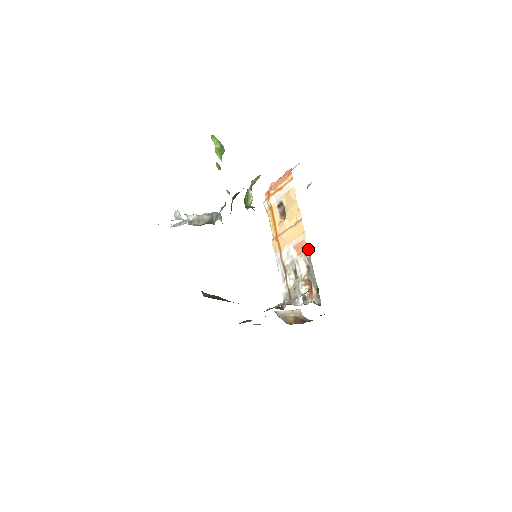
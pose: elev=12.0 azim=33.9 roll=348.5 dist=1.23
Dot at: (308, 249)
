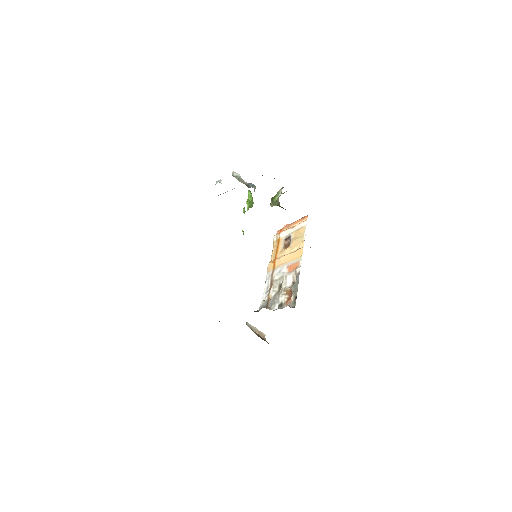
Dot at: (300, 267)
